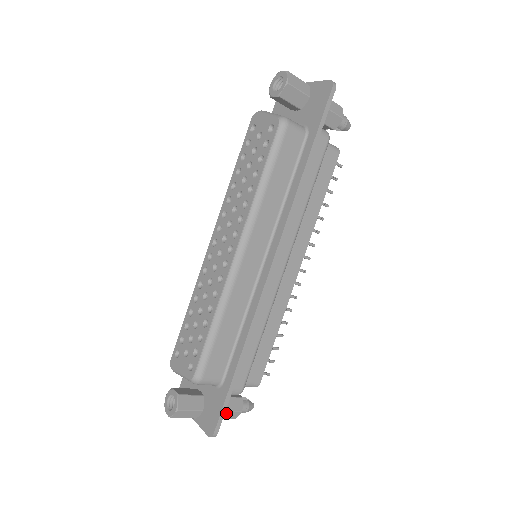
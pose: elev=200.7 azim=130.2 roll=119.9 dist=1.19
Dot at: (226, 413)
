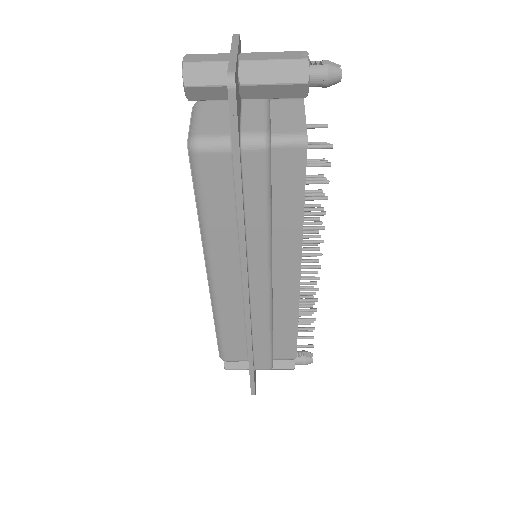
Dot at: (278, 369)
